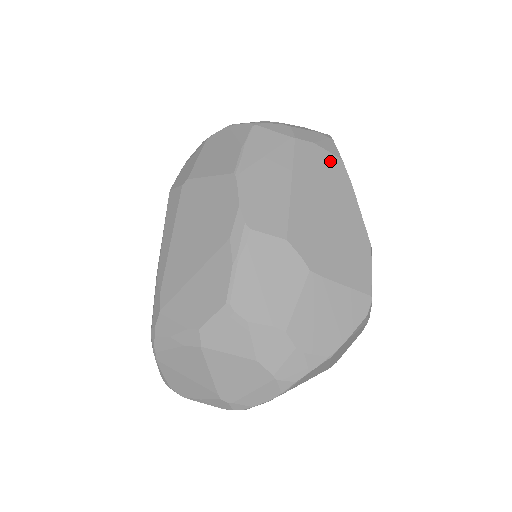
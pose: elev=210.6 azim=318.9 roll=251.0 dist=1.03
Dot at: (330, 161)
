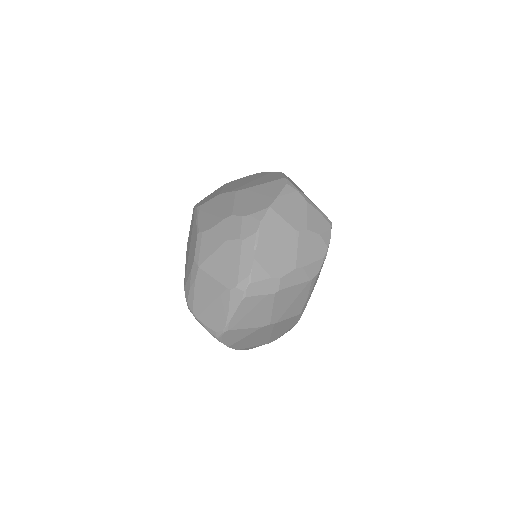
Dot at: (249, 176)
